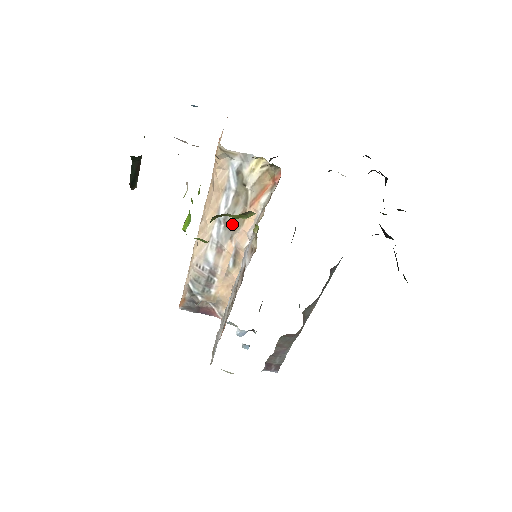
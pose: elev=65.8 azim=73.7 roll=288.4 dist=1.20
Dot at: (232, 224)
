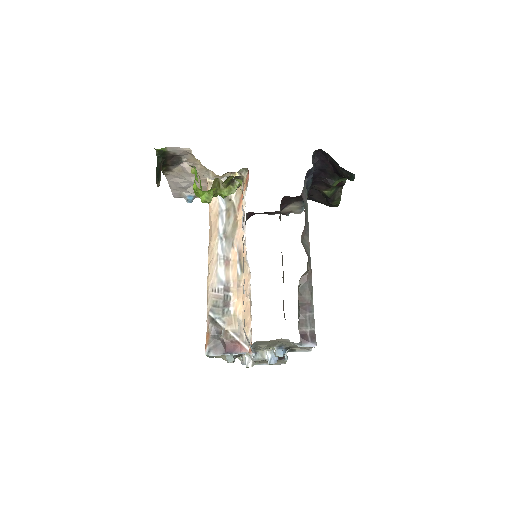
Dot at: (230, 233)
